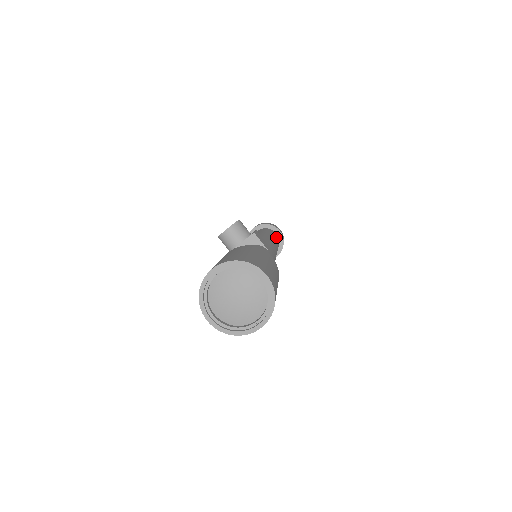
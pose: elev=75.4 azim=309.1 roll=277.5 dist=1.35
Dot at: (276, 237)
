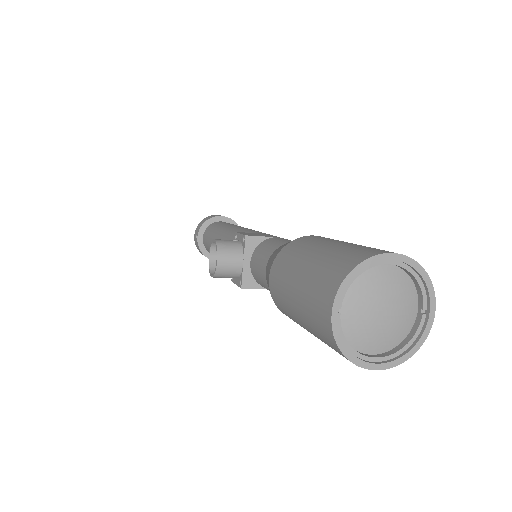
Dot at: occluded
